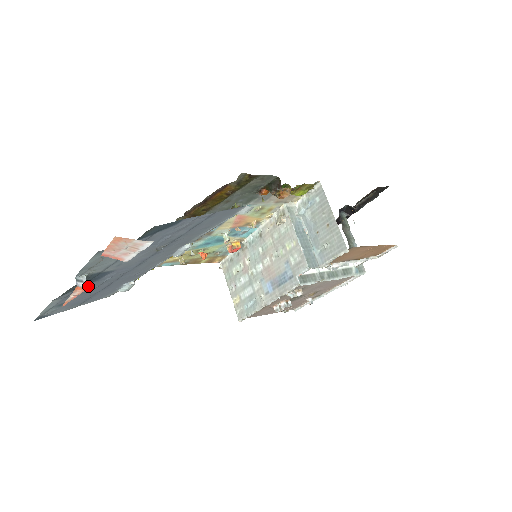
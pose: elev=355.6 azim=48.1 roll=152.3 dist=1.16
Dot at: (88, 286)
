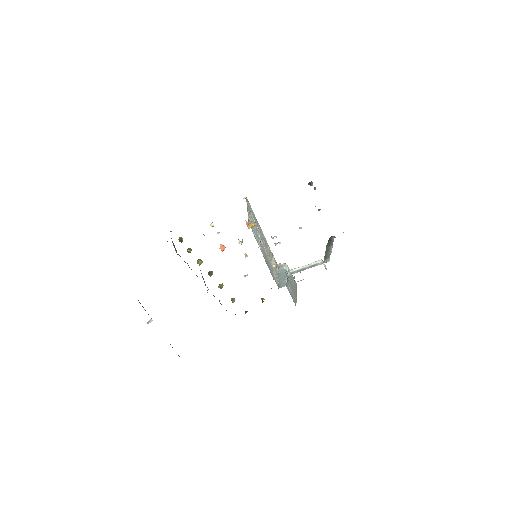
Dot at: occluded
